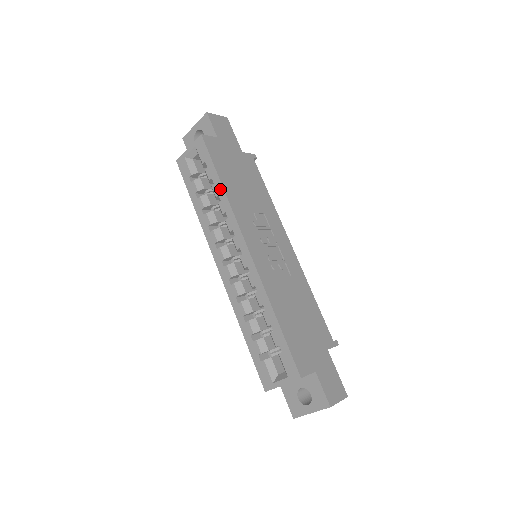
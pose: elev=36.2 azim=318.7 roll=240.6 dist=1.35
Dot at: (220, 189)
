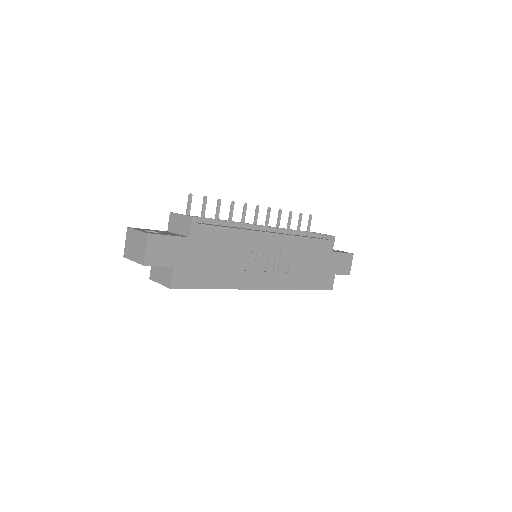
Dot at: occluded
